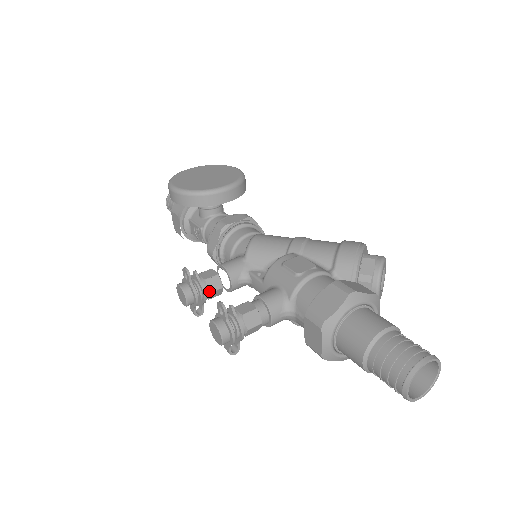
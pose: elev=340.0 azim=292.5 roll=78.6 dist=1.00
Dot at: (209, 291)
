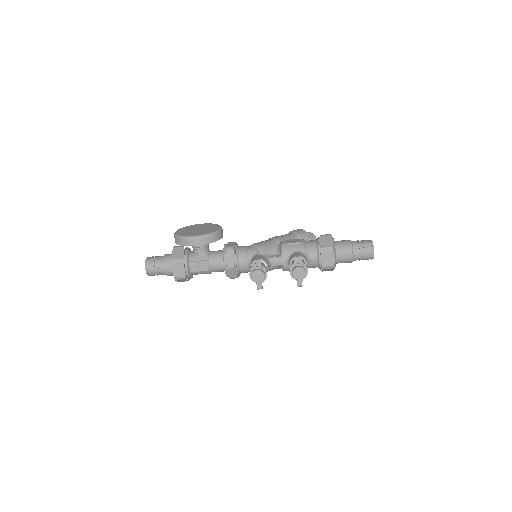
Dot at: (266, 270)
